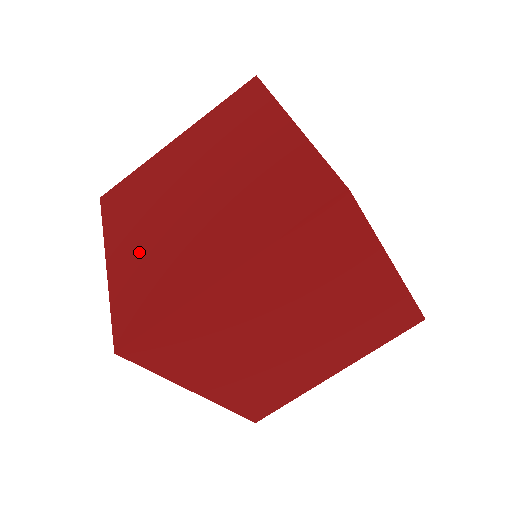
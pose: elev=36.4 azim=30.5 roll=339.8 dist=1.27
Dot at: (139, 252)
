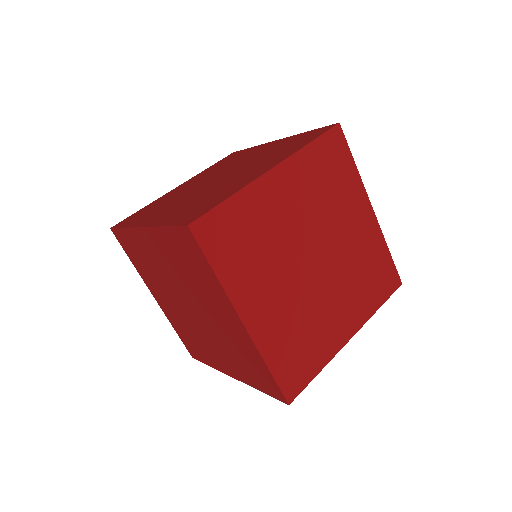
Dot at: (178, 208)
